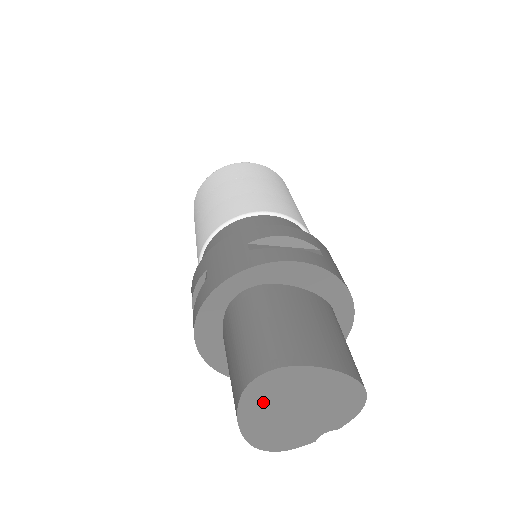
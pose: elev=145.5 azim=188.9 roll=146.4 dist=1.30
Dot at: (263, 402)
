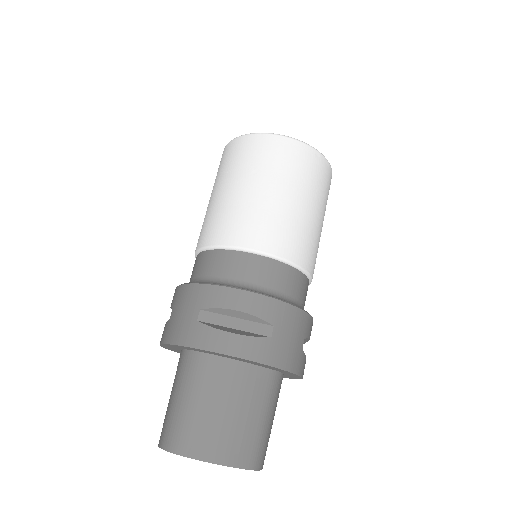
Dot at: occluded
